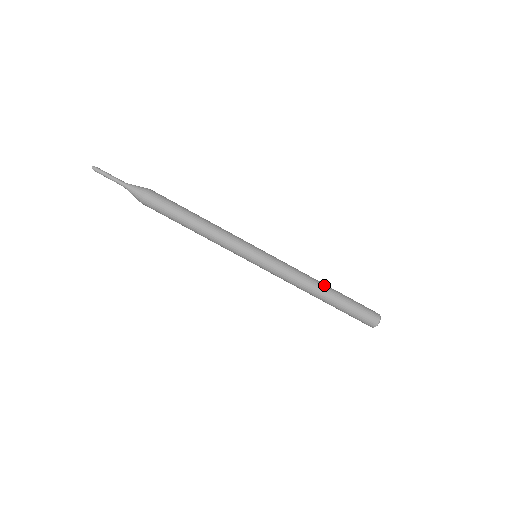
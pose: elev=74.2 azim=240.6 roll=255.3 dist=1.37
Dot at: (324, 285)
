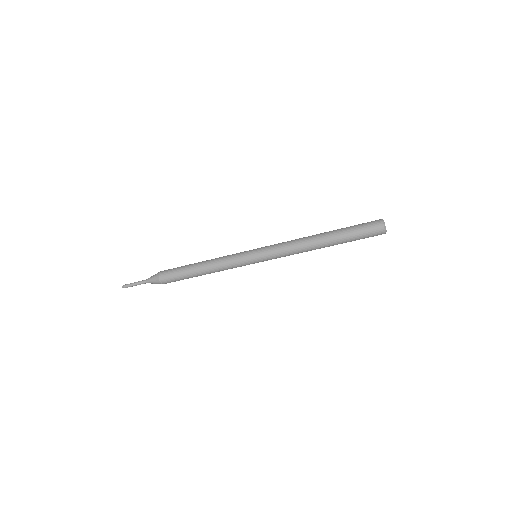
Dot at: (318, 235)
